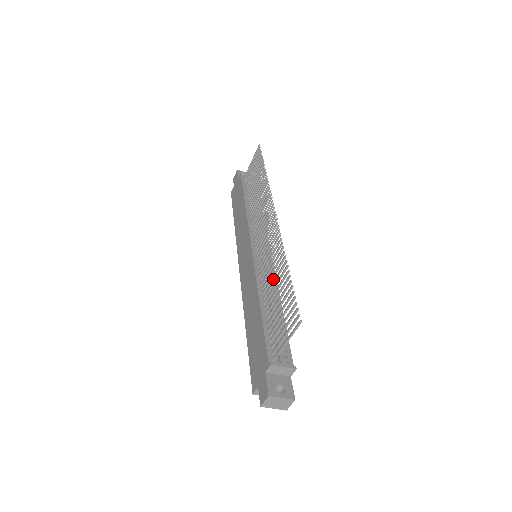
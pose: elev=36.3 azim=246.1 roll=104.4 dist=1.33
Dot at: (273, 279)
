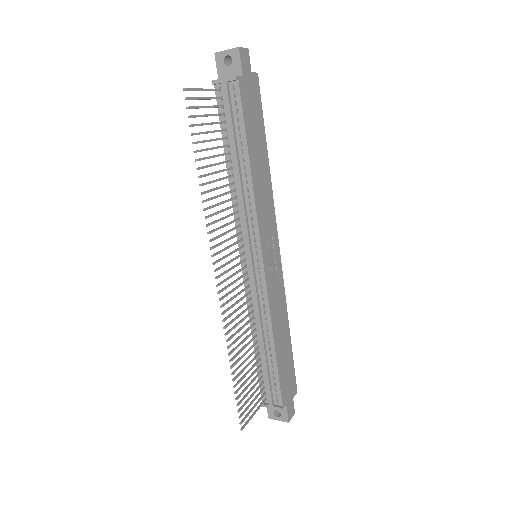
Dot at: (265, 307)
